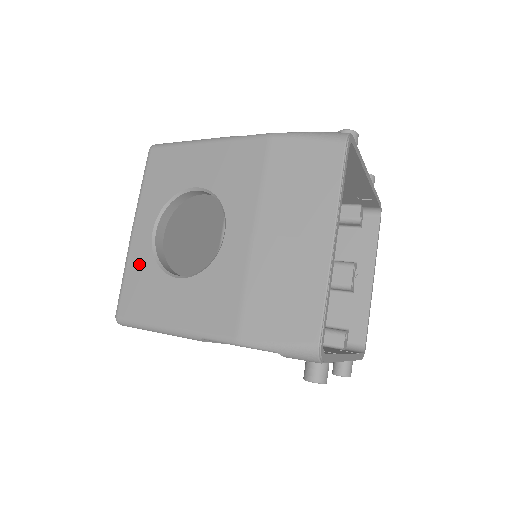
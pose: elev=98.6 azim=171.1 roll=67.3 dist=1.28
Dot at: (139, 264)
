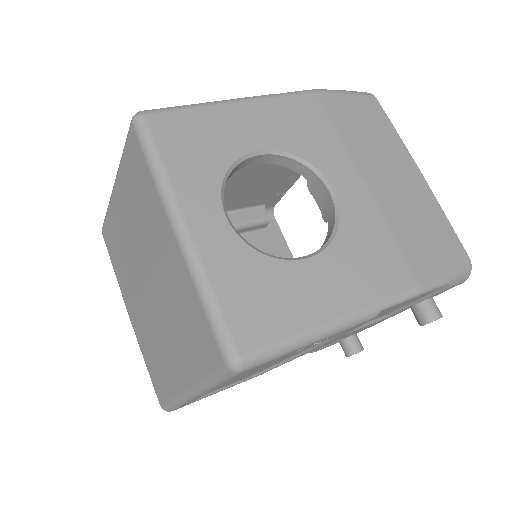
Dot at: (232, 266)
